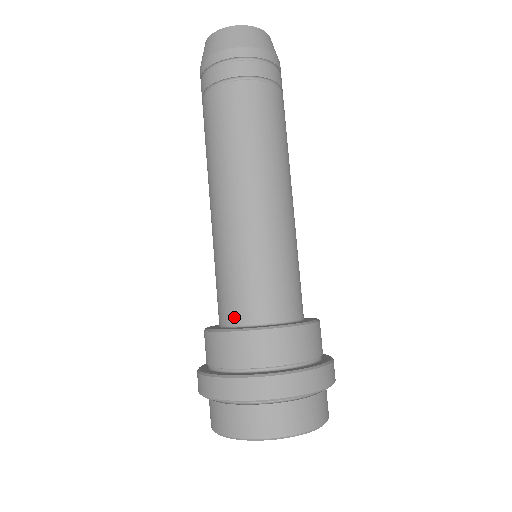
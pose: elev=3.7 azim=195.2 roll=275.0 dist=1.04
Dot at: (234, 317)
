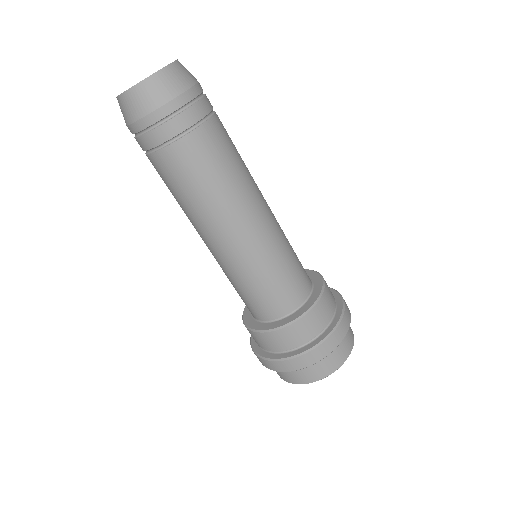
Dot at: (252, 314)
